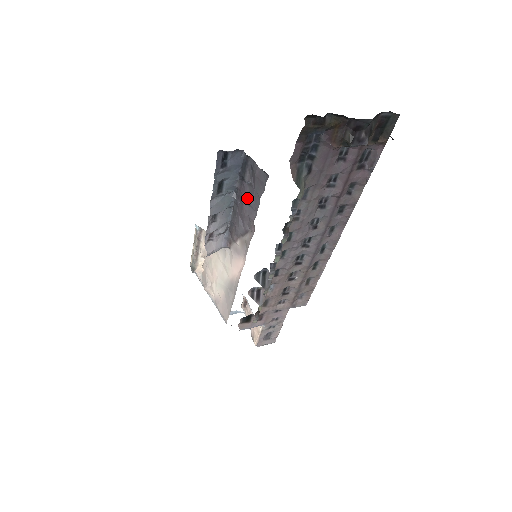
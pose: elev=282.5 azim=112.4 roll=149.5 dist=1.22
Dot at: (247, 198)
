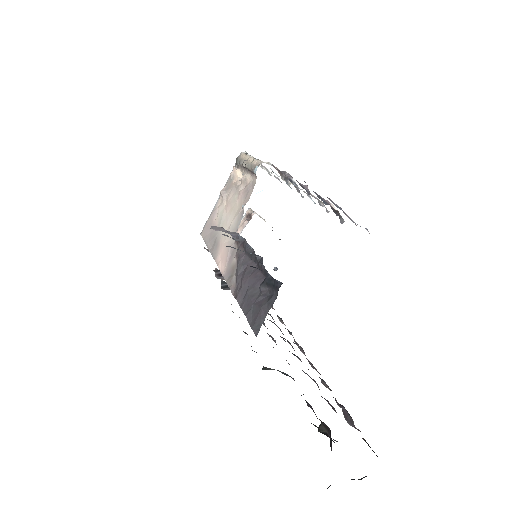
Dot at: (253, 285)
